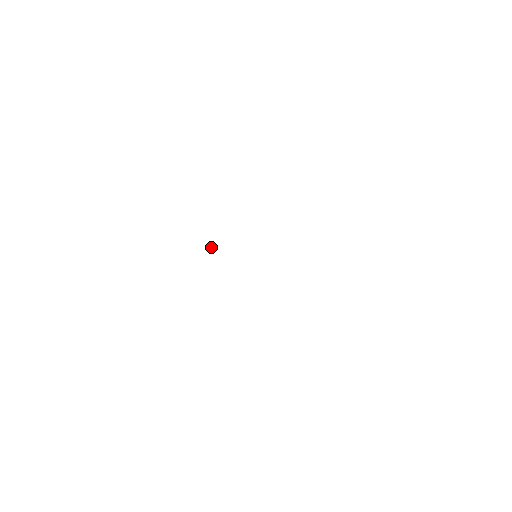
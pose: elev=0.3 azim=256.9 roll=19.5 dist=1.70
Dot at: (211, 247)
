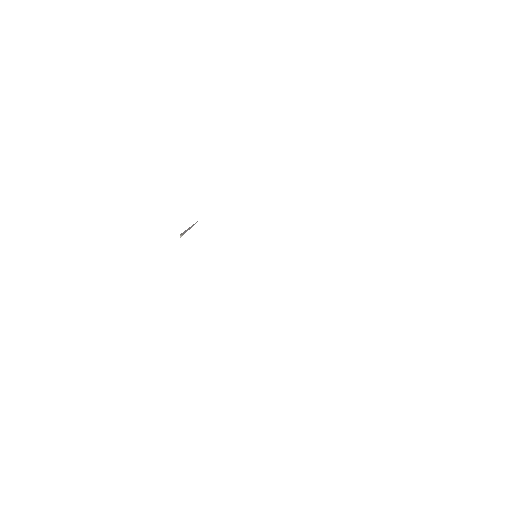
Dot at: occluded
